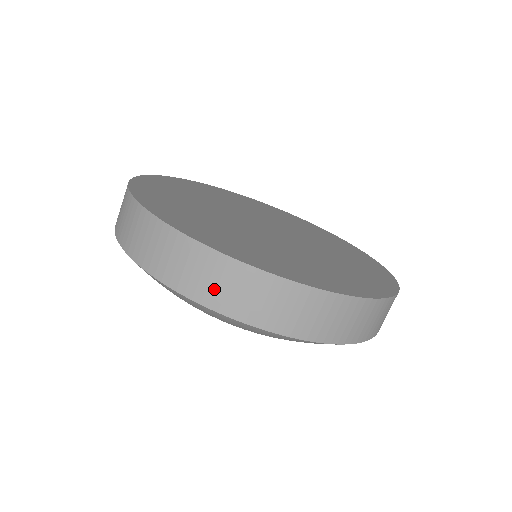
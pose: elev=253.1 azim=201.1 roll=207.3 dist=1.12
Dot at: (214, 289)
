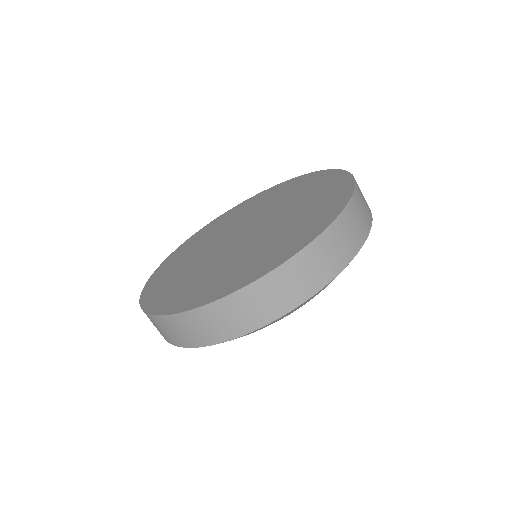
Dot at: (179, 336)
